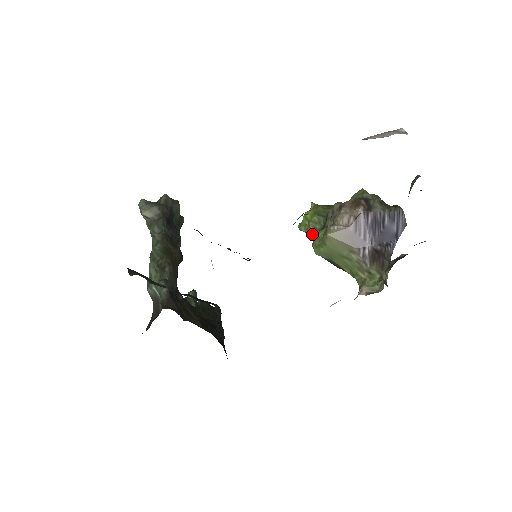
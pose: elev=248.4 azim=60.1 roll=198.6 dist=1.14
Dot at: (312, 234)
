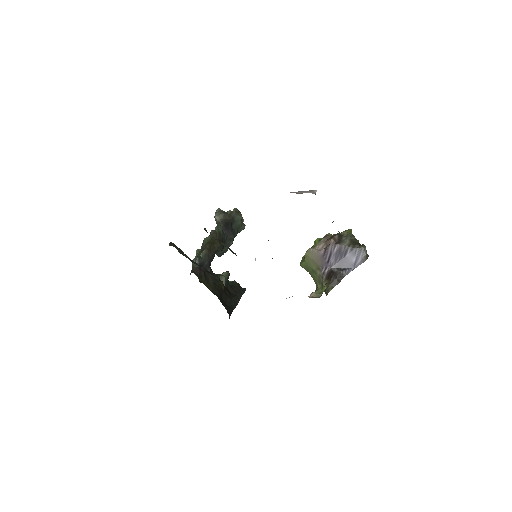
Dot at: occluded
